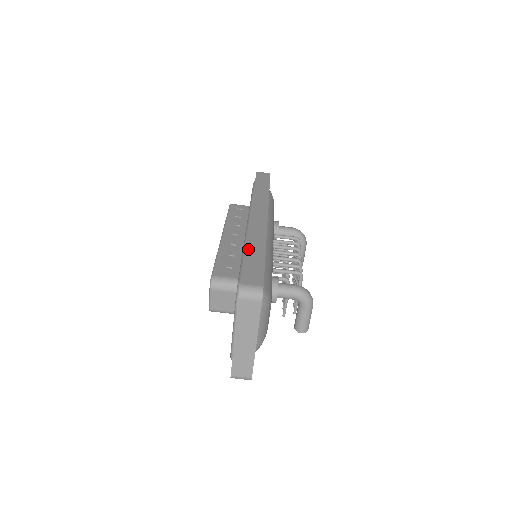
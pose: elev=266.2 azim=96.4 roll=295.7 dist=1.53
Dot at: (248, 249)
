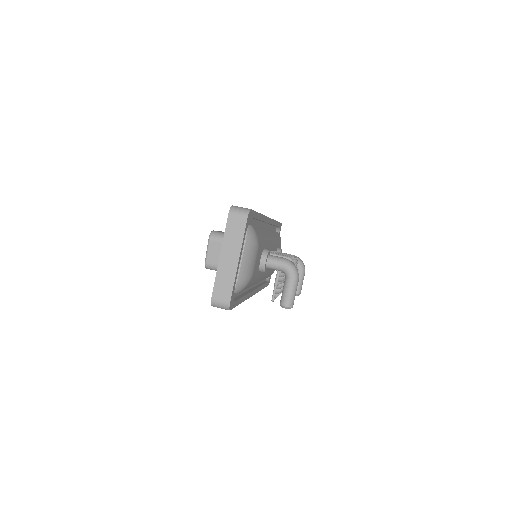
Dot at: occluded
